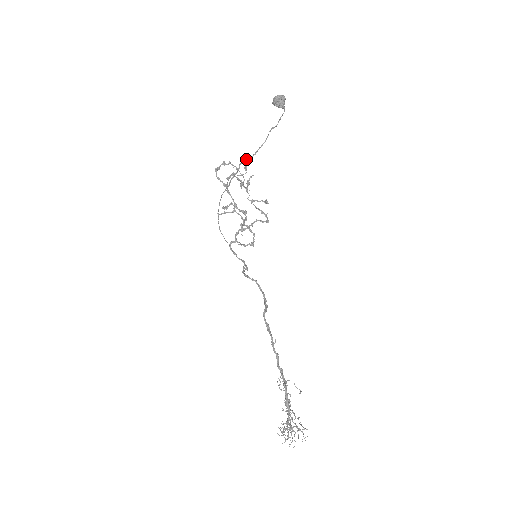
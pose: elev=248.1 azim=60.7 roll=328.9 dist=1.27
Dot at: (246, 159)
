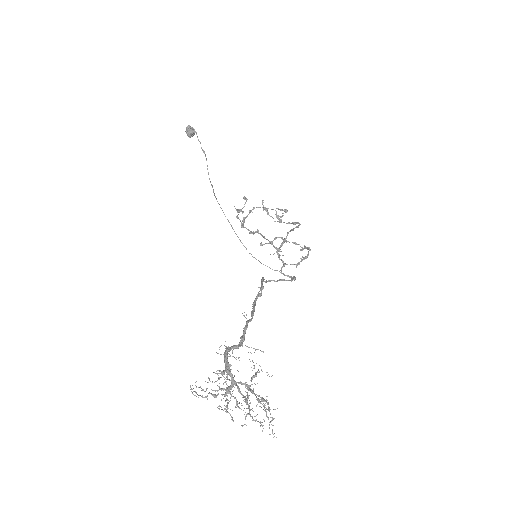
Dot at: (213, 189)
